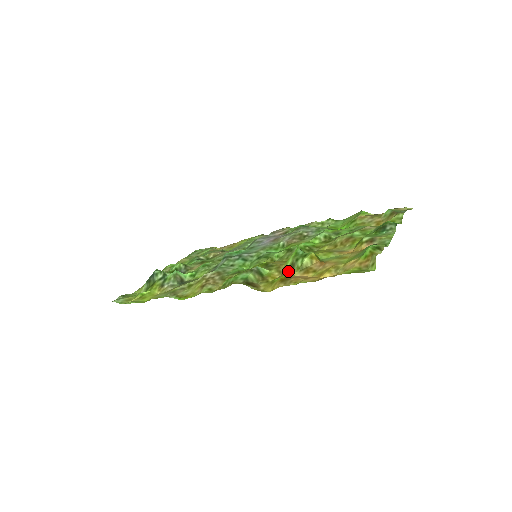
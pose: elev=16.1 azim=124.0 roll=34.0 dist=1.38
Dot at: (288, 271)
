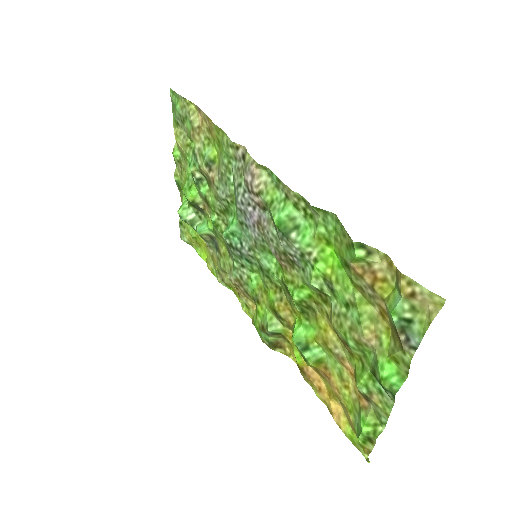
Dot at: occluded
